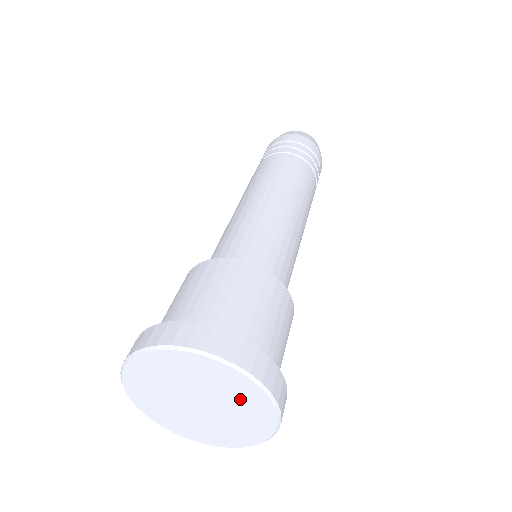
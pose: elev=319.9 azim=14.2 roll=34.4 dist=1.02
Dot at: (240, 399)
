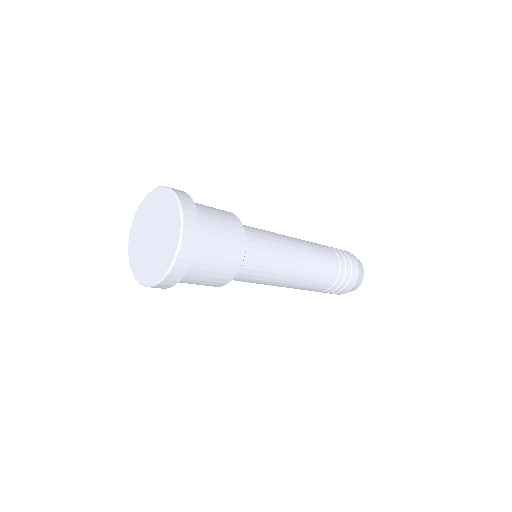
Dot at: (159, 206)
